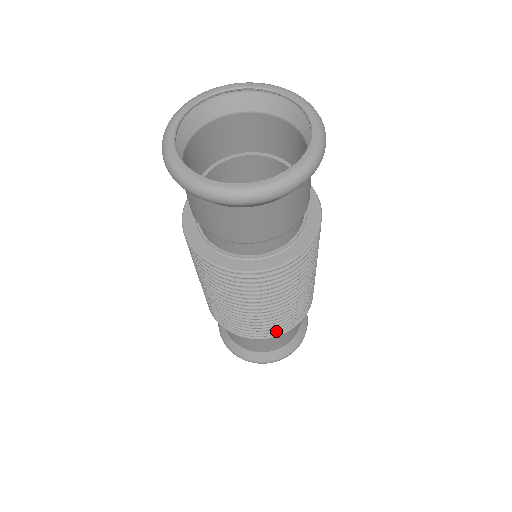
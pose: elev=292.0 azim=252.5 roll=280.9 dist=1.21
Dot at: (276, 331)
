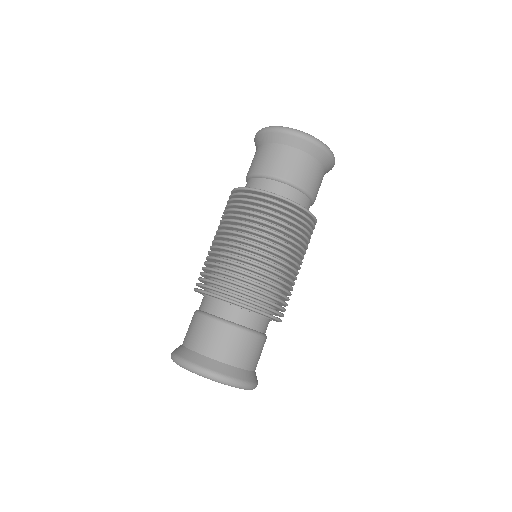
Dot at: (221, 289)
